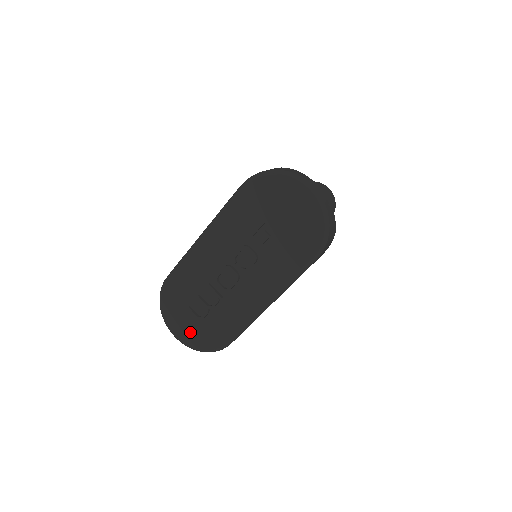
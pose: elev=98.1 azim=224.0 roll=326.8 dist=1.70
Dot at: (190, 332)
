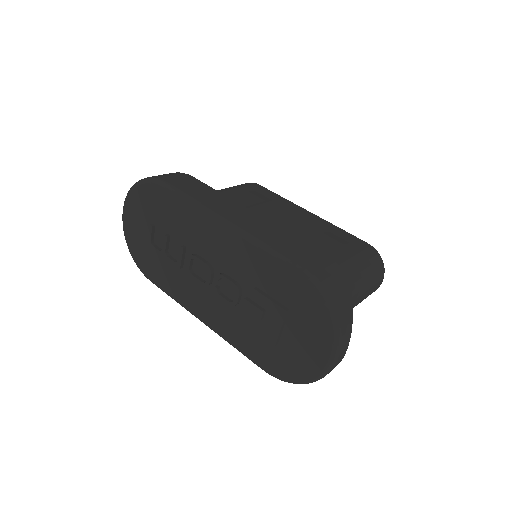
Dot at: (136, 232)
